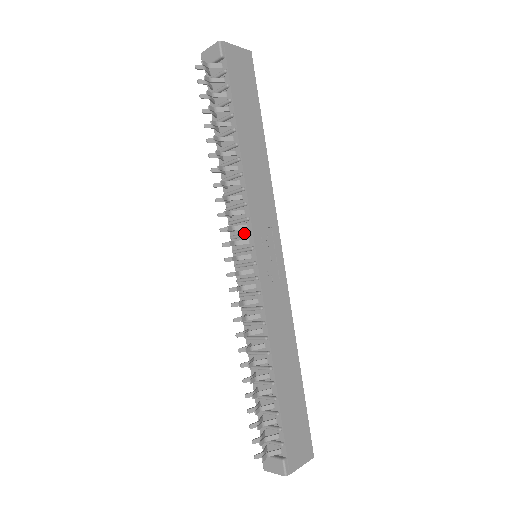
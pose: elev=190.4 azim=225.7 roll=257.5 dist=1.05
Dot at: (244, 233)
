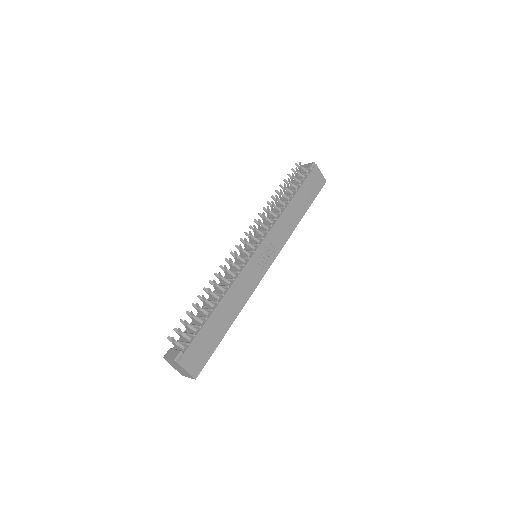
Dot at: (260, 237)
